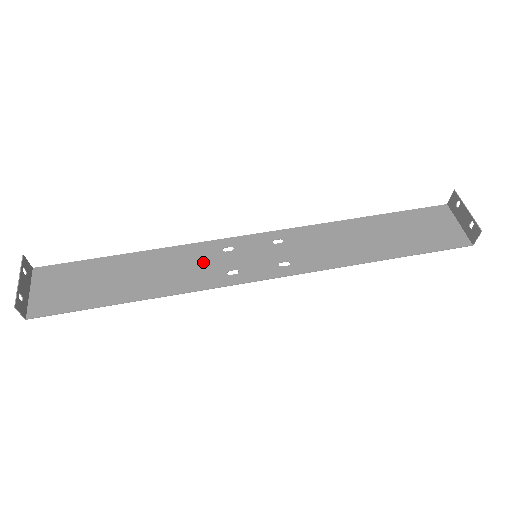
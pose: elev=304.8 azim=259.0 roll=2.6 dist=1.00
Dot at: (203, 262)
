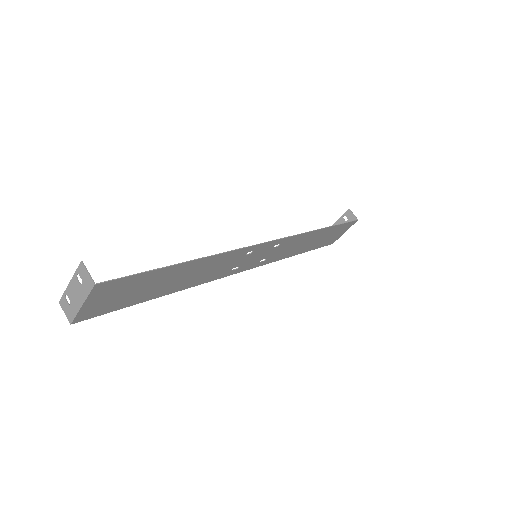
Dot at: (224, 267)
